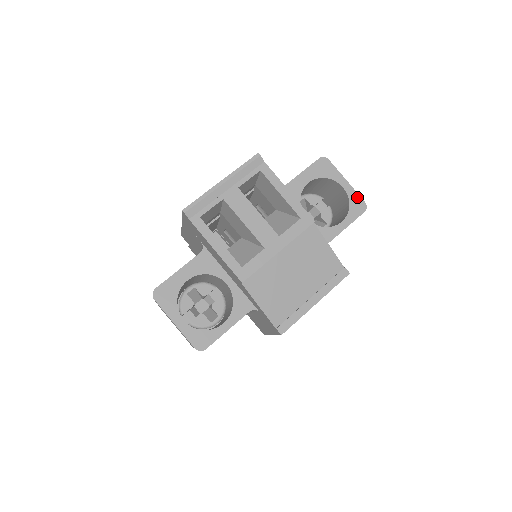
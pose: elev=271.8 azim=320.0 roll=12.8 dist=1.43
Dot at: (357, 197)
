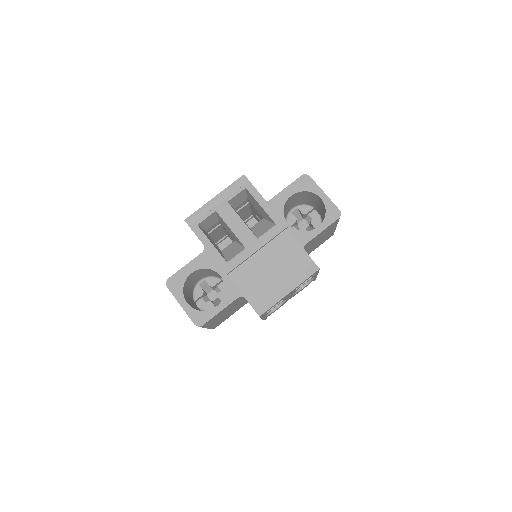
Dot at: (333, 206)
